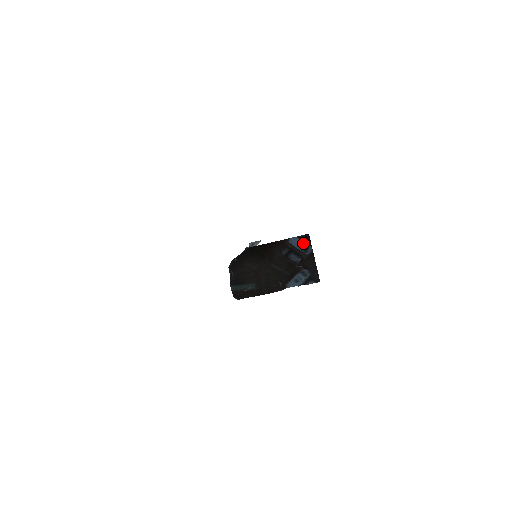
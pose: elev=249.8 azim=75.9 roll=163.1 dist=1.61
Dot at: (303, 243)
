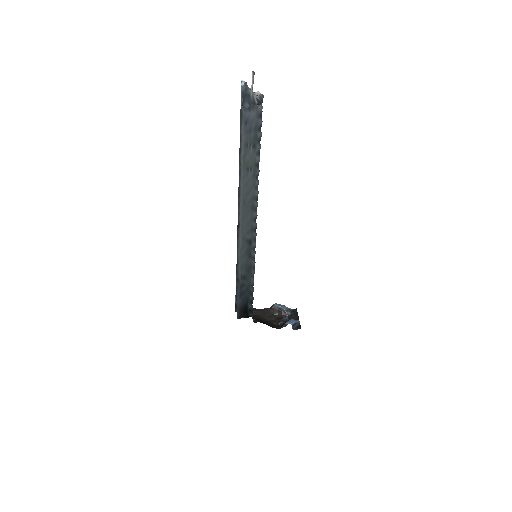
Dot at: (295, 322)
